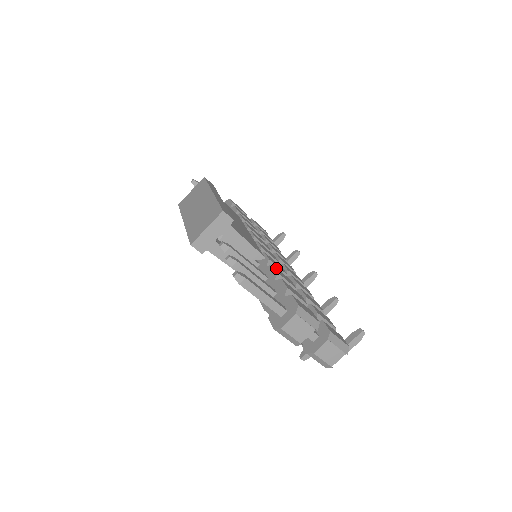
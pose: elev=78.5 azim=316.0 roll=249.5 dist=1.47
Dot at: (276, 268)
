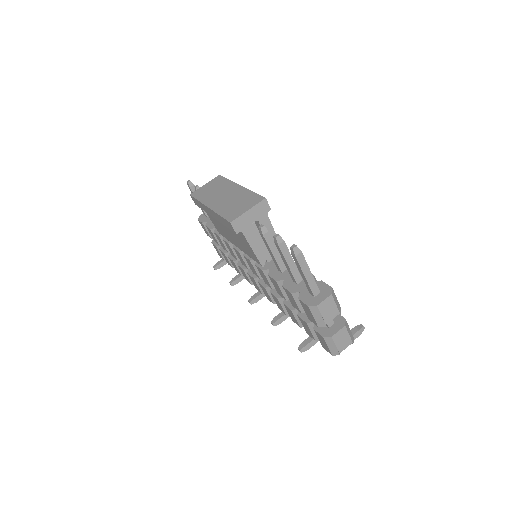
Dot at: occluded
